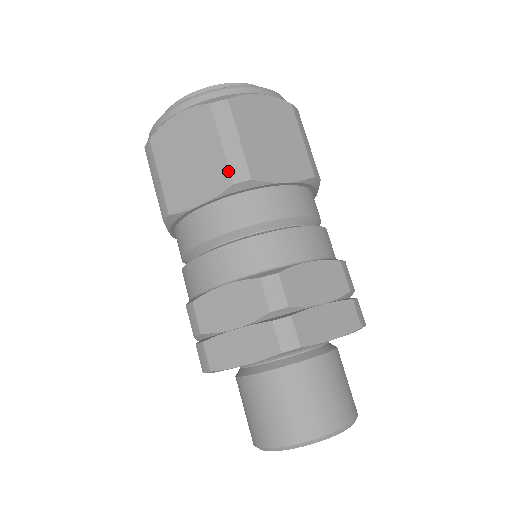
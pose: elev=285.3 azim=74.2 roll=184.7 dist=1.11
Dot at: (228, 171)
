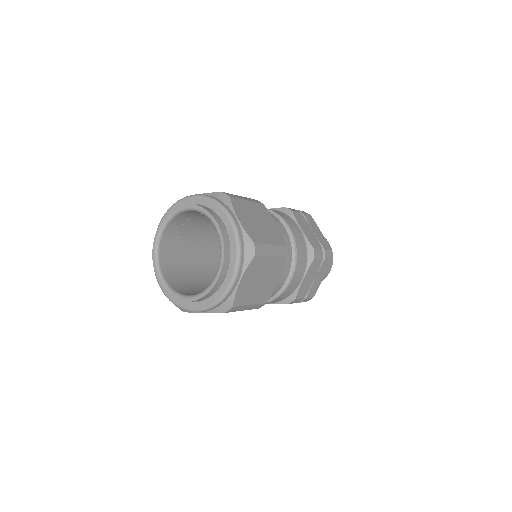
Dot at: occluded
